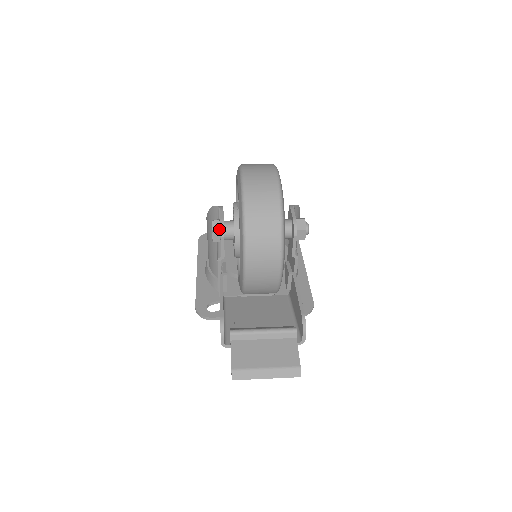
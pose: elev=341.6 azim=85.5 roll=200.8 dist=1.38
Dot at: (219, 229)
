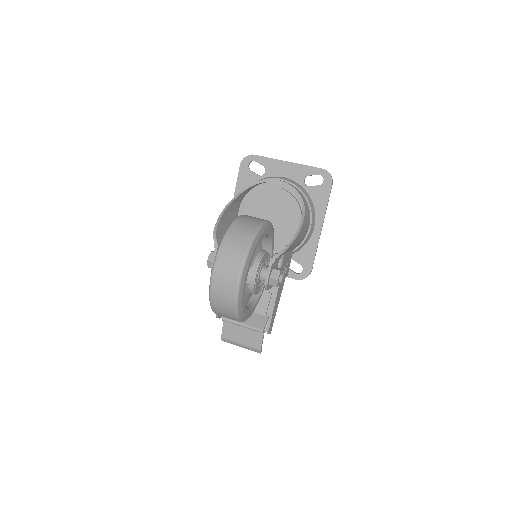
Dot at: occluded
